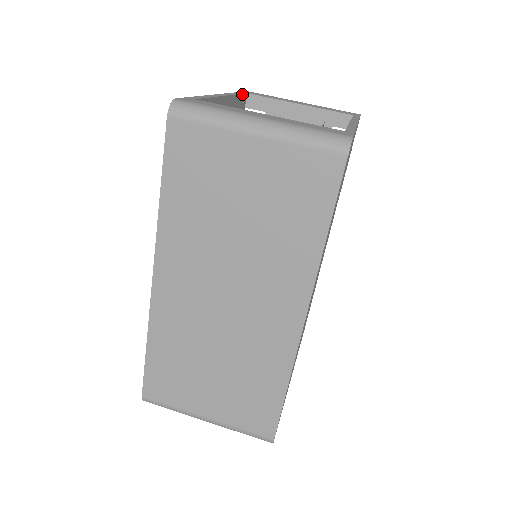
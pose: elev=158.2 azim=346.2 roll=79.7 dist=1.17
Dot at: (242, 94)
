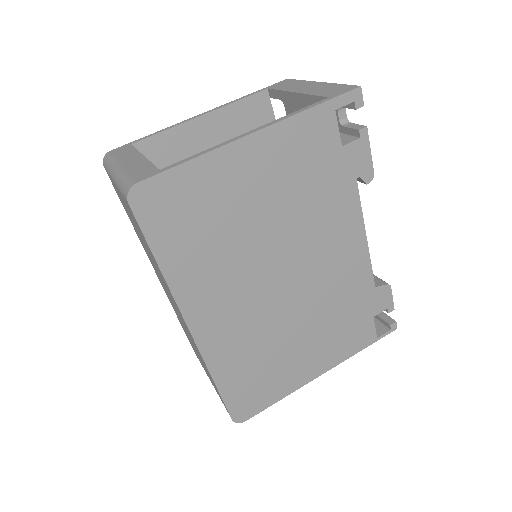
Dot at: (252, 95)
